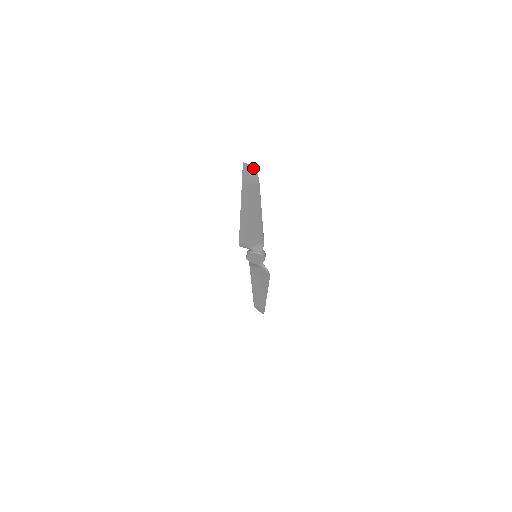
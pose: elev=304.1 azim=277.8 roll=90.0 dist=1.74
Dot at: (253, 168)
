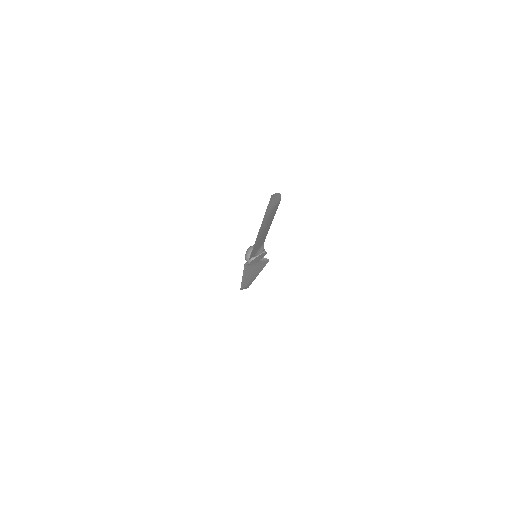
Dot at: (278, 193)
